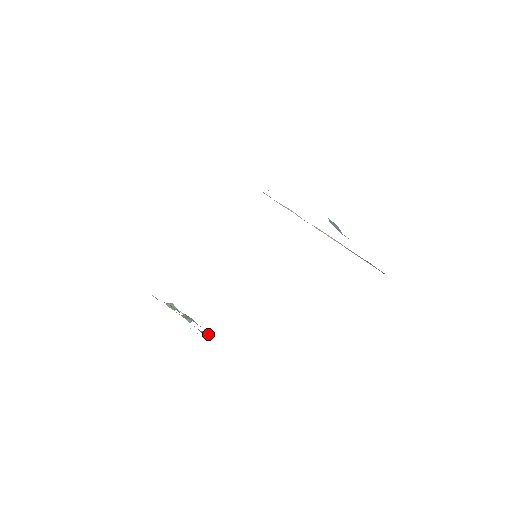
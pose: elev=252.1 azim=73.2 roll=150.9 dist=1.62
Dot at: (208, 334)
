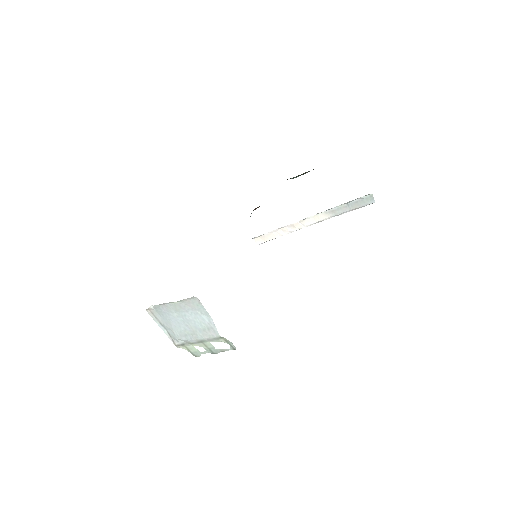
Dot at: occluded
